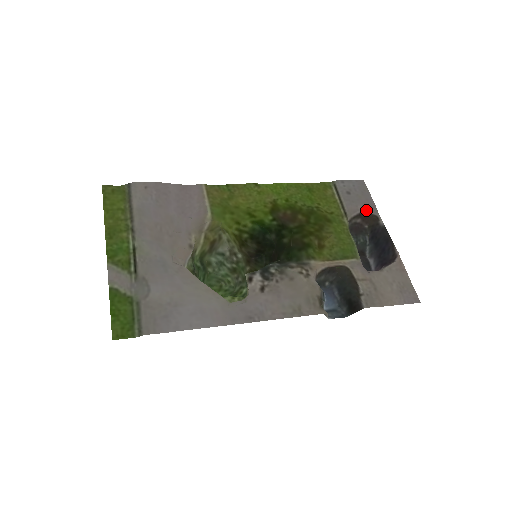
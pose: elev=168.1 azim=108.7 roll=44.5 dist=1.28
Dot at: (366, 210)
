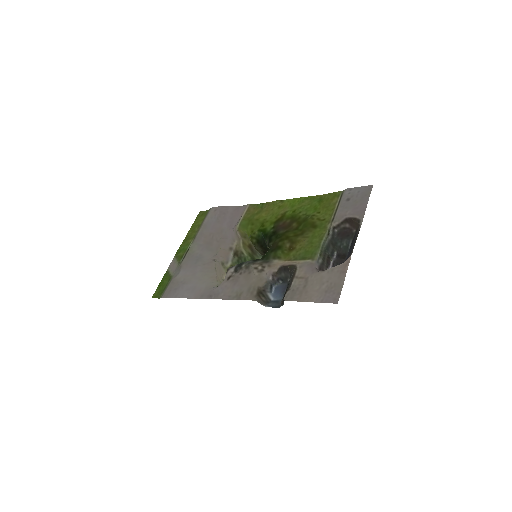
Dot at: (353, 215)
